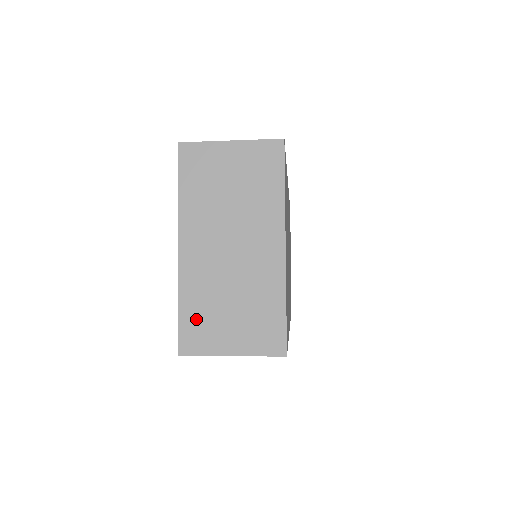
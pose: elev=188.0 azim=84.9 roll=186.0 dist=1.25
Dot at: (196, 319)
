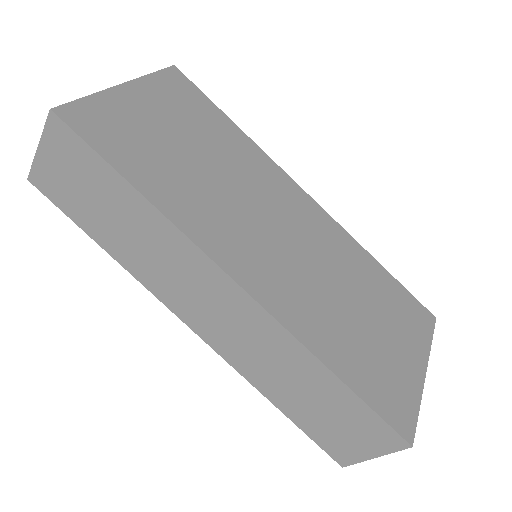
Dot at: occluded
